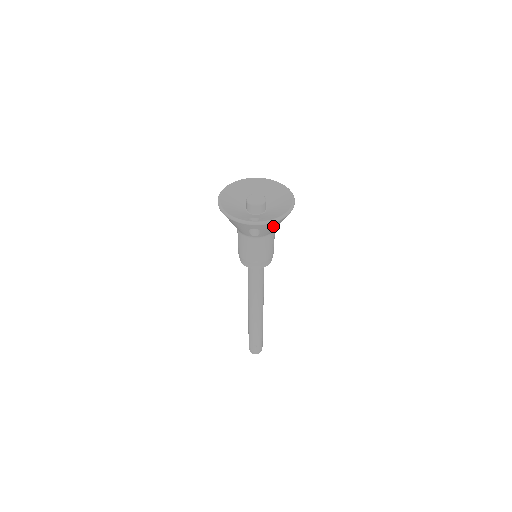
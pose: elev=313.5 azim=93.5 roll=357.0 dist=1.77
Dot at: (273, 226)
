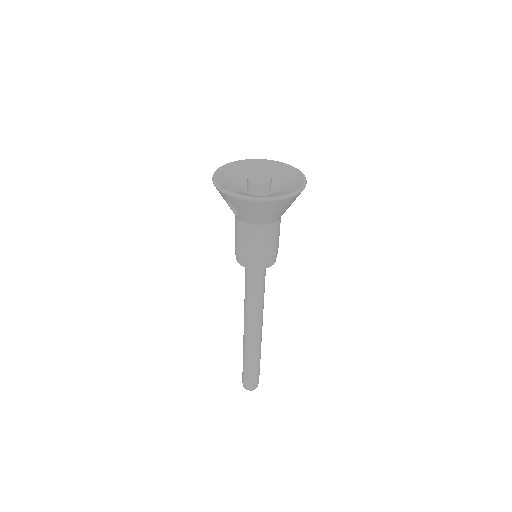
Dot at: (247, 208)
